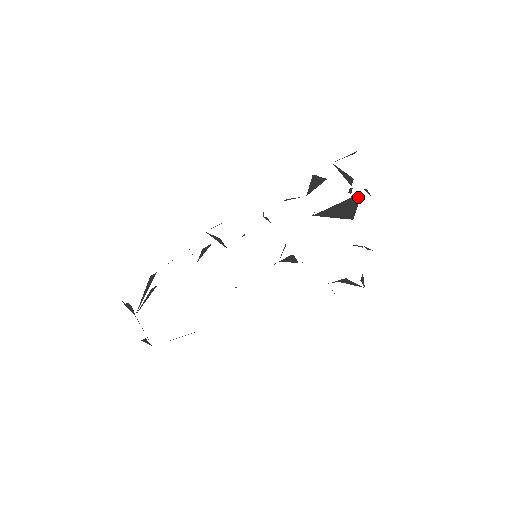
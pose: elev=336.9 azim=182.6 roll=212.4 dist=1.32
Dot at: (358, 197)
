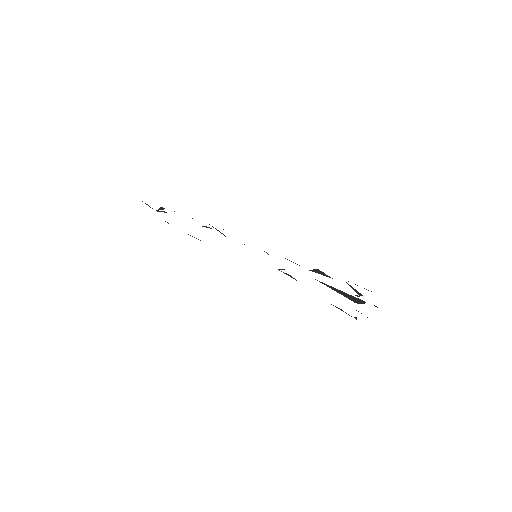
Dot at: (365, 302)
